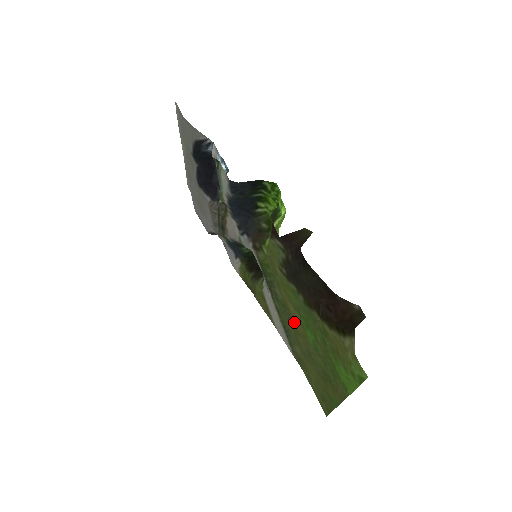
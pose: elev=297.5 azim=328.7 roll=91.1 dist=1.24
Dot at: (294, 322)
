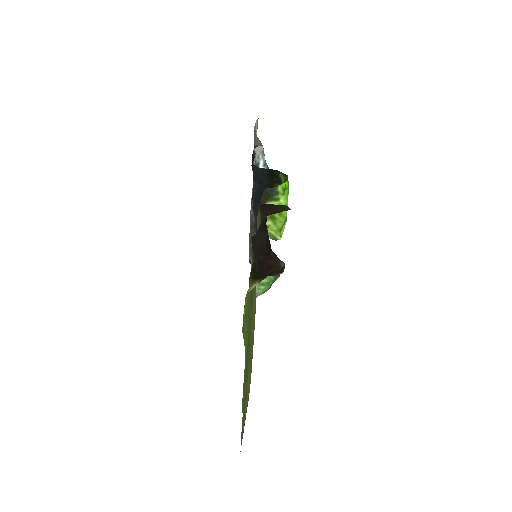
Dot at: (254, 322)
